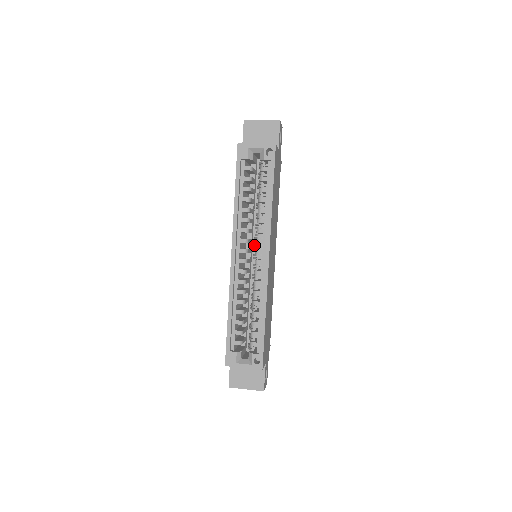
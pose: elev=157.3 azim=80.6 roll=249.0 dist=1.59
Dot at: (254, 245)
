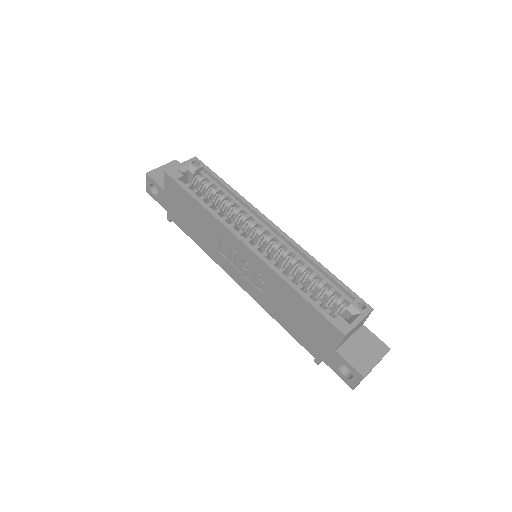
Dot at: occluded
